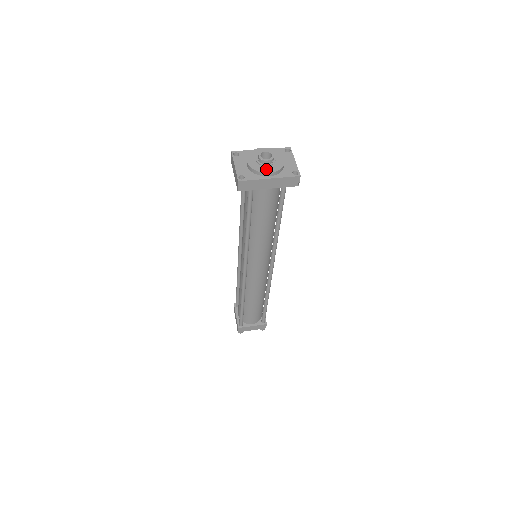
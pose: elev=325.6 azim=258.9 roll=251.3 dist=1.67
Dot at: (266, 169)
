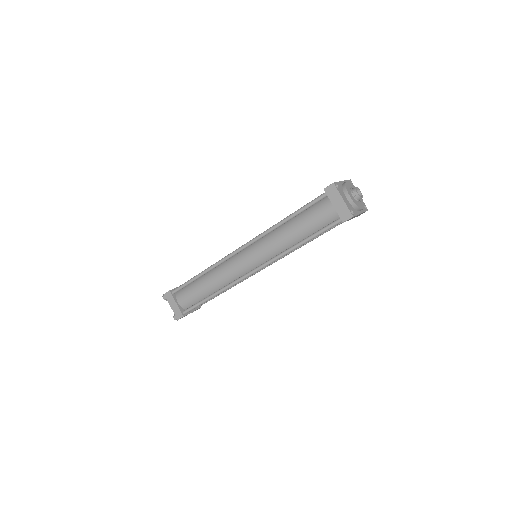
Dot at: (360, 205)
